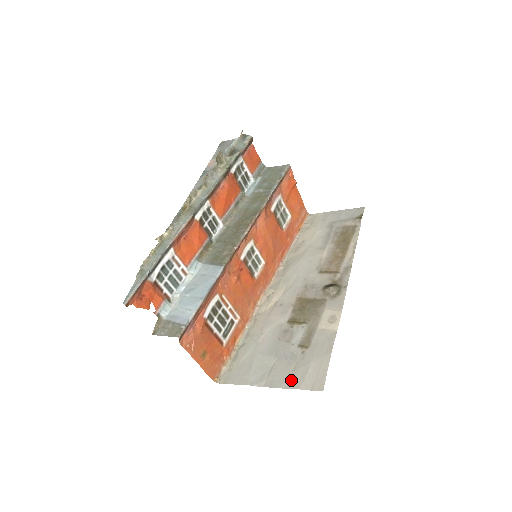
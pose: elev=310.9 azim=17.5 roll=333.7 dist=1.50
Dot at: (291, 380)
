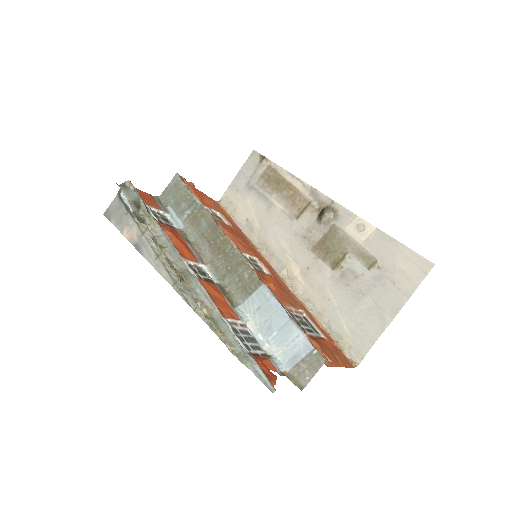
Dot at: (403, 290)
